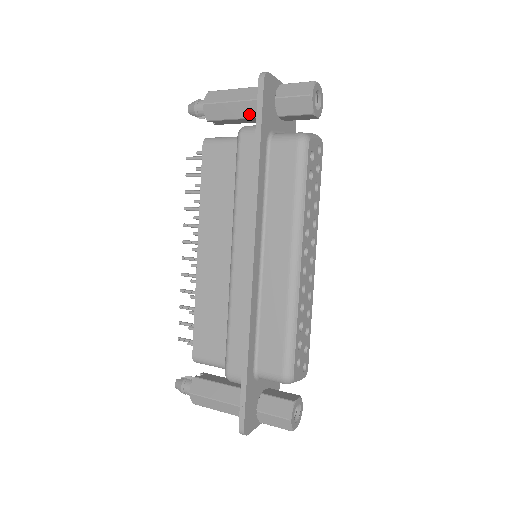
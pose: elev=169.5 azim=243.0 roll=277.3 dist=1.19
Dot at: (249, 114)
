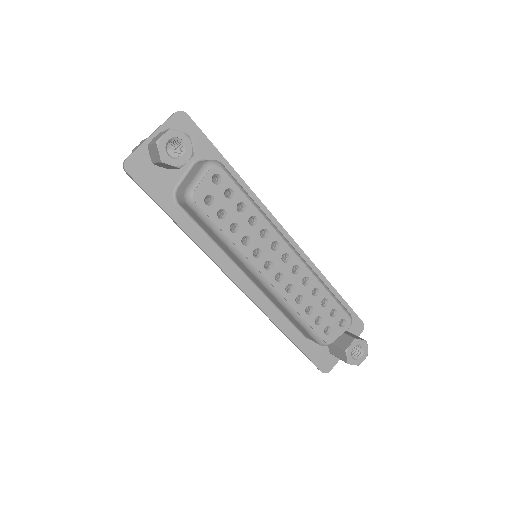
Dot at: occluded
